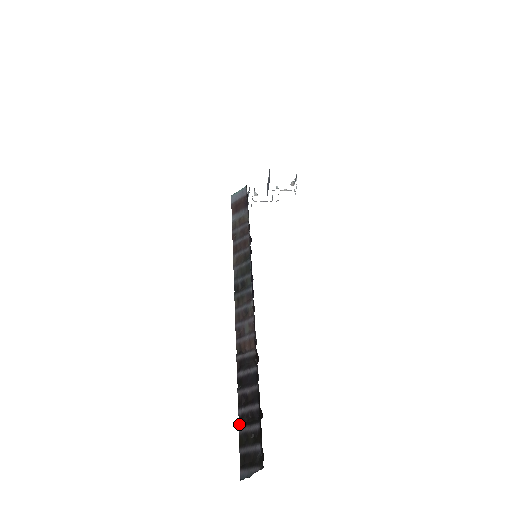
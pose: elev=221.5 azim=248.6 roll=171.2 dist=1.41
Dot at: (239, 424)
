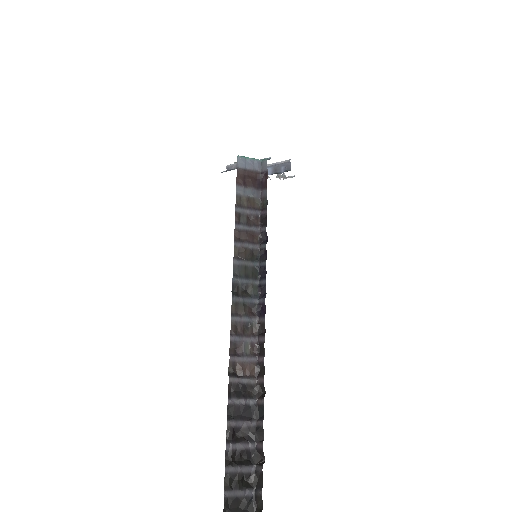
Dot at: (226, 461)
